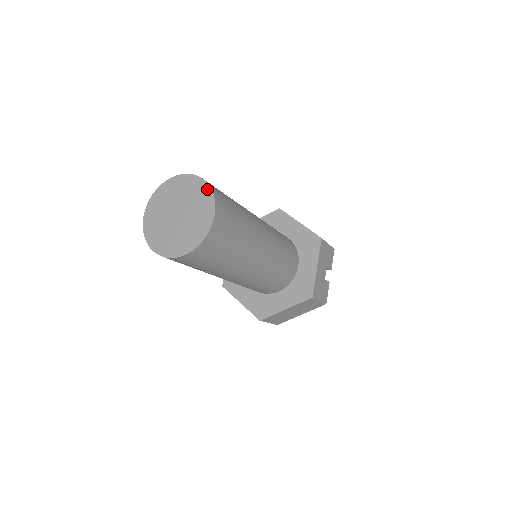
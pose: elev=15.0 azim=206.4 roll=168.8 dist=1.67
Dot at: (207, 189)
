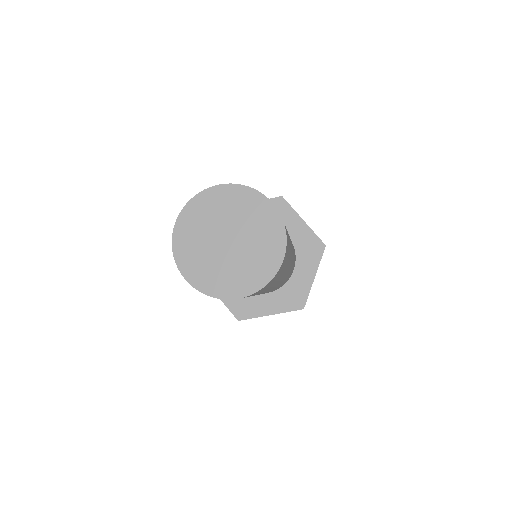
Dot at: (277, 219)
